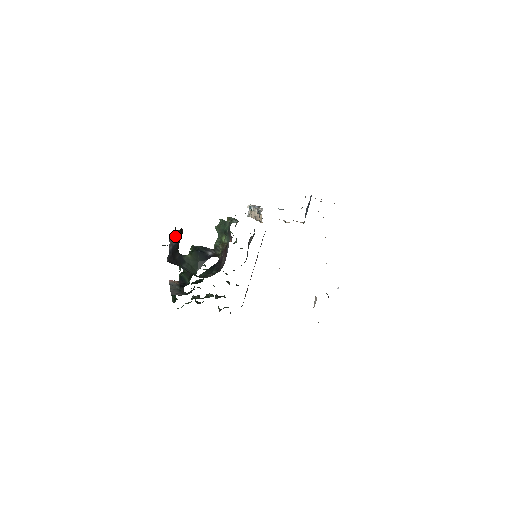
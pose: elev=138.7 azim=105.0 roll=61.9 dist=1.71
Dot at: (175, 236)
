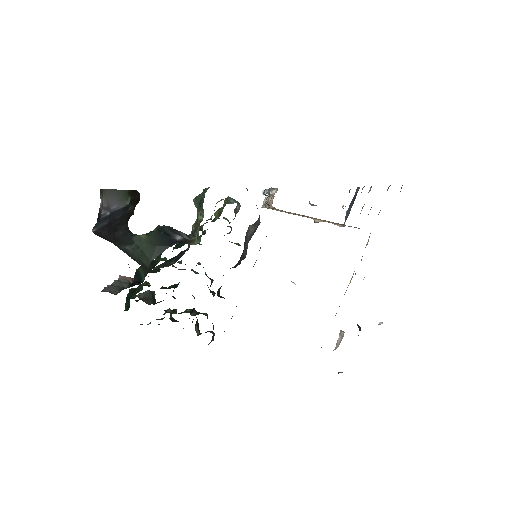
Dot at: (117, 197)
